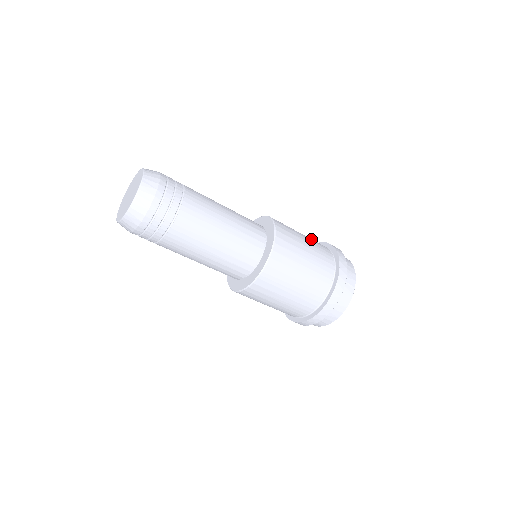
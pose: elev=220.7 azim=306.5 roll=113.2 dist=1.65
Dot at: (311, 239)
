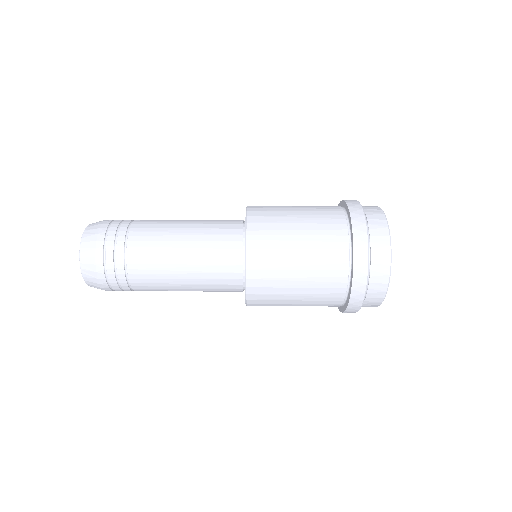
Dot at: occluded
